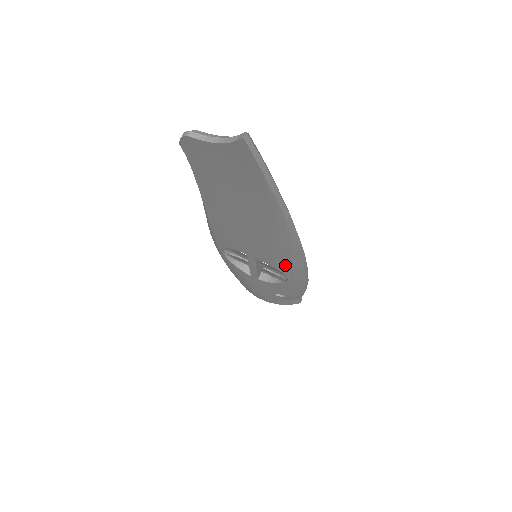
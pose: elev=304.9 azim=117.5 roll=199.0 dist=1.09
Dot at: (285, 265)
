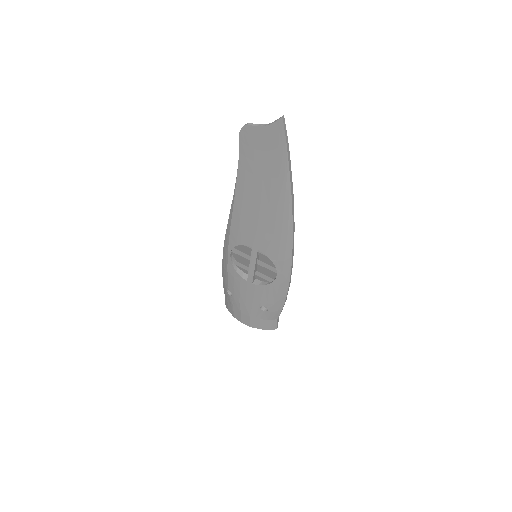
Dot at: (279, 253)
